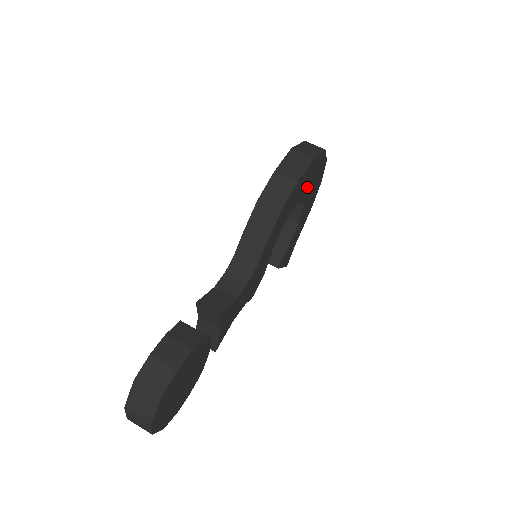
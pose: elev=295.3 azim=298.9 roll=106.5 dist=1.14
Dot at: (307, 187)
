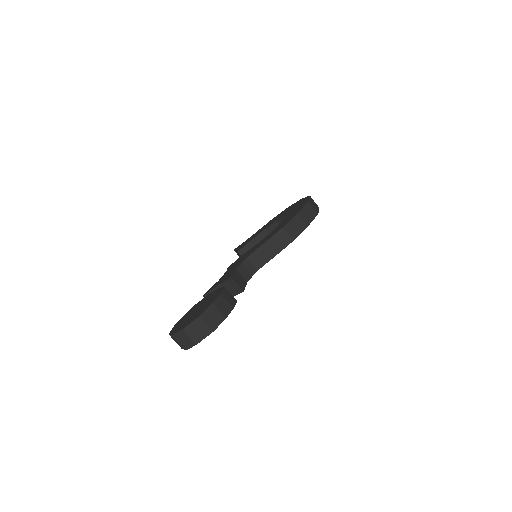
Dot at: occluded
